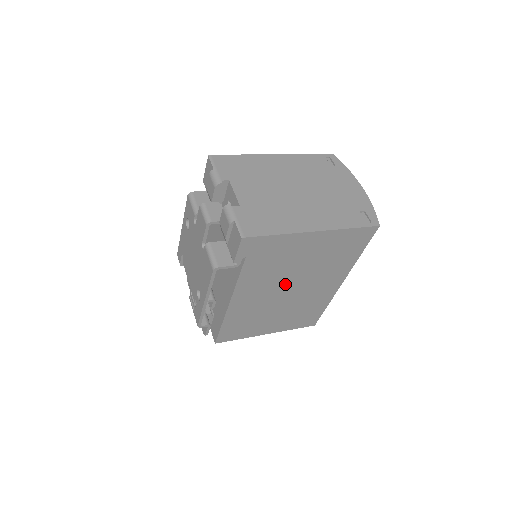
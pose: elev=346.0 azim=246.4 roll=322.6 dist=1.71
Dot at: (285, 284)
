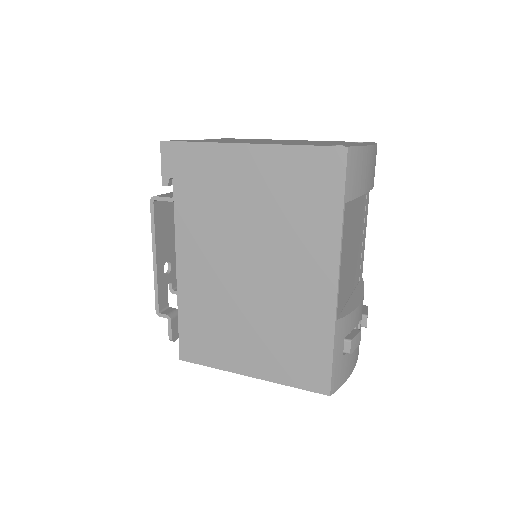
Dot at: (240, 252)
